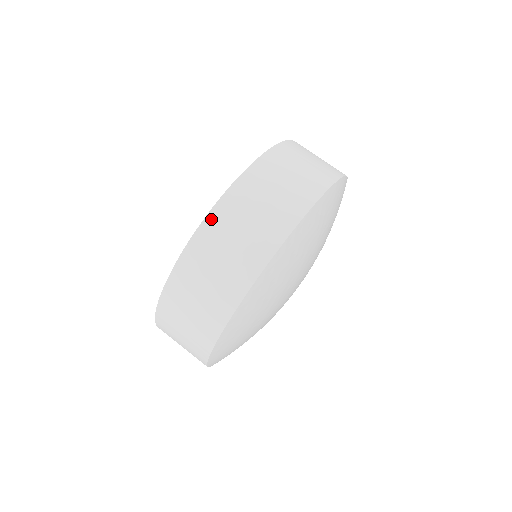
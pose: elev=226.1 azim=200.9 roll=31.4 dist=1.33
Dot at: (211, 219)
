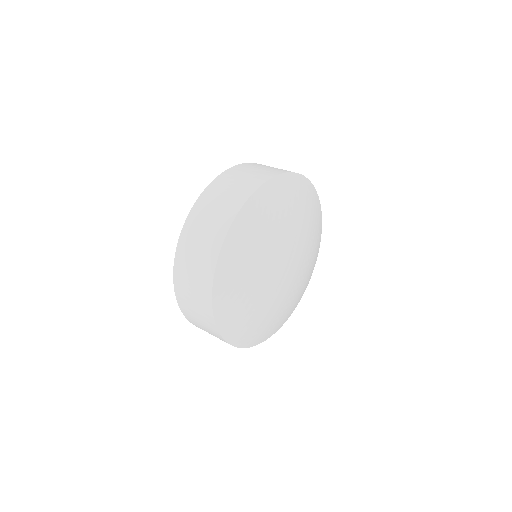
Dot at: (226, 173)
